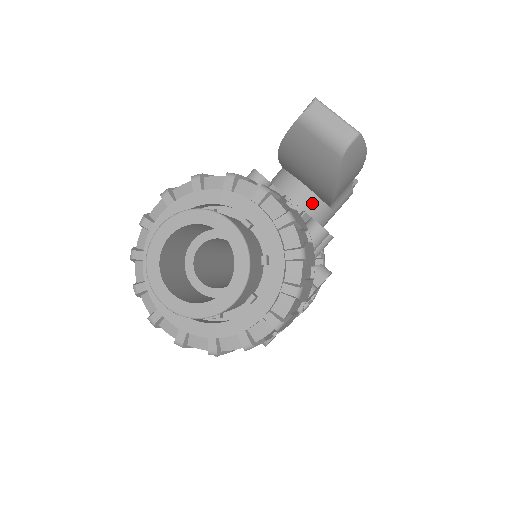
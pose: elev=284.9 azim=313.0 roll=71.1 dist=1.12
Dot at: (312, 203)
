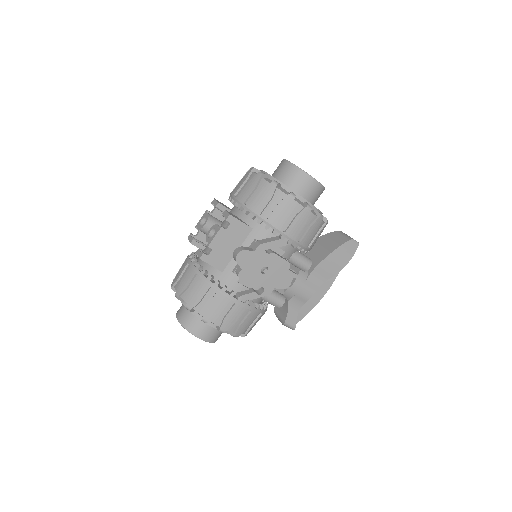
Dot at: occluded
